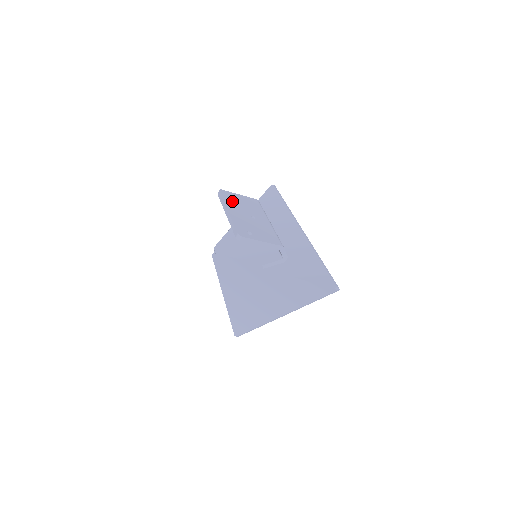
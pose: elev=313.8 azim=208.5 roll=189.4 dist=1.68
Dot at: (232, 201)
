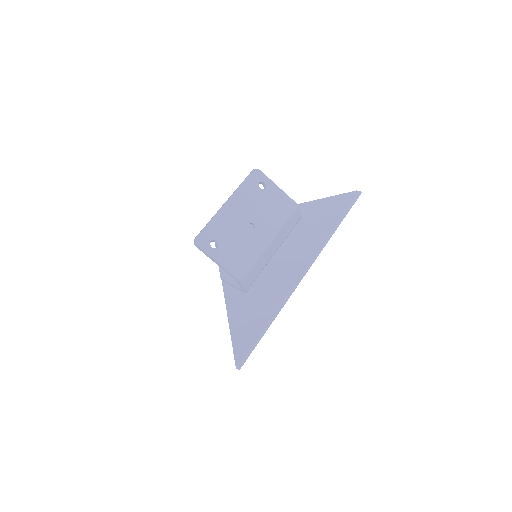
Dot at: (251, 191)
